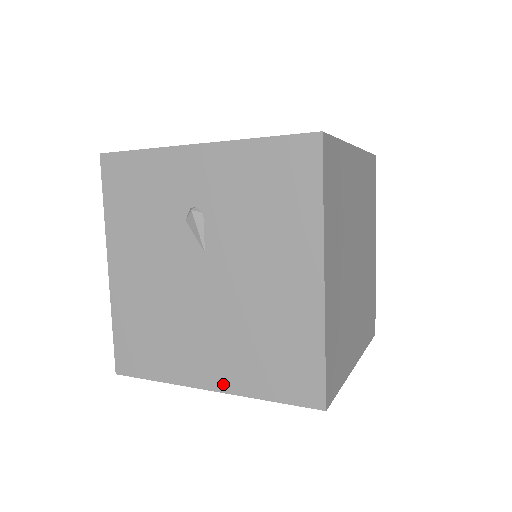
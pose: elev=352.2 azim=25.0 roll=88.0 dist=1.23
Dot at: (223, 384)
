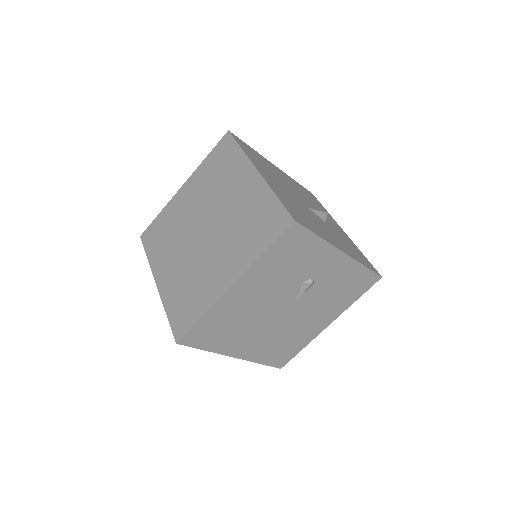
Dot at: (246, 356)
